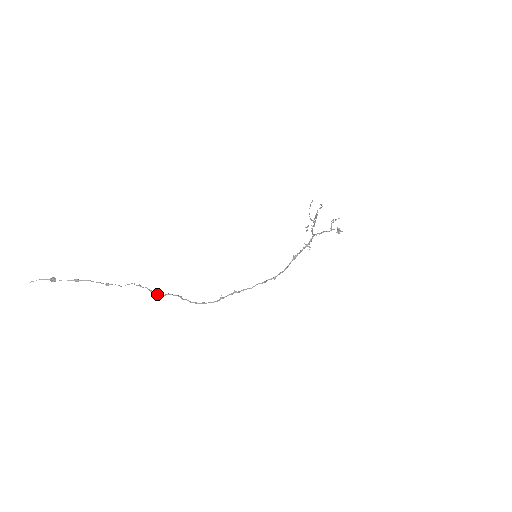
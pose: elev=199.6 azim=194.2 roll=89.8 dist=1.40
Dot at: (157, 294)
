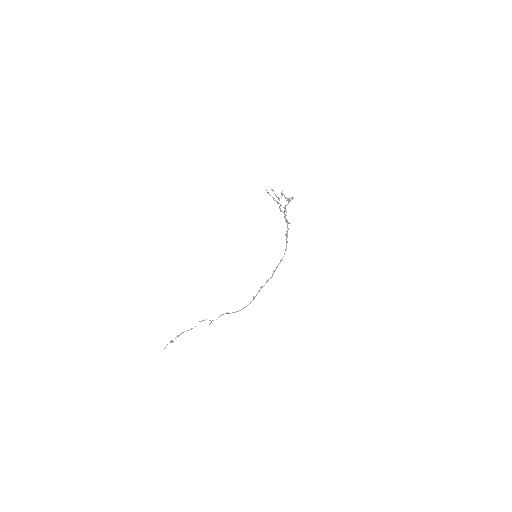
Dot at: (213, 320)
